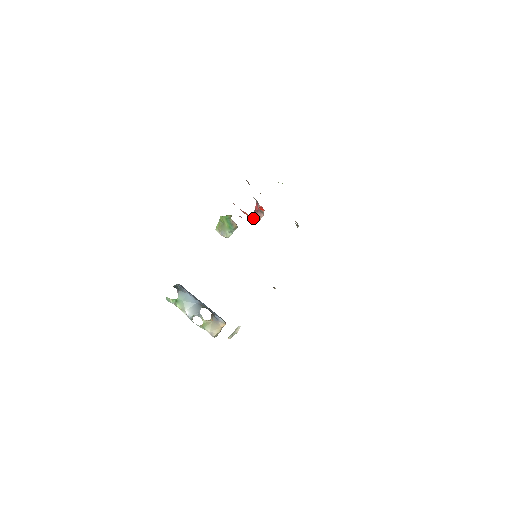
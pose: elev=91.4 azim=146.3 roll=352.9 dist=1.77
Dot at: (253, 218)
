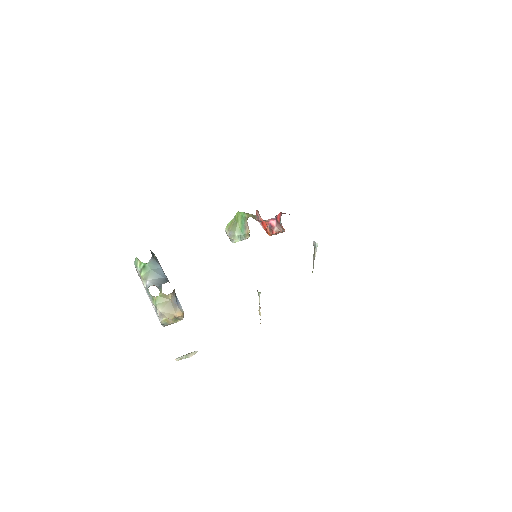
Dot at: (270, 228)
